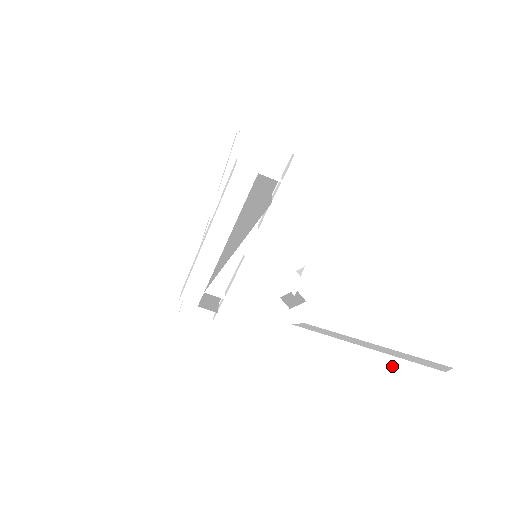
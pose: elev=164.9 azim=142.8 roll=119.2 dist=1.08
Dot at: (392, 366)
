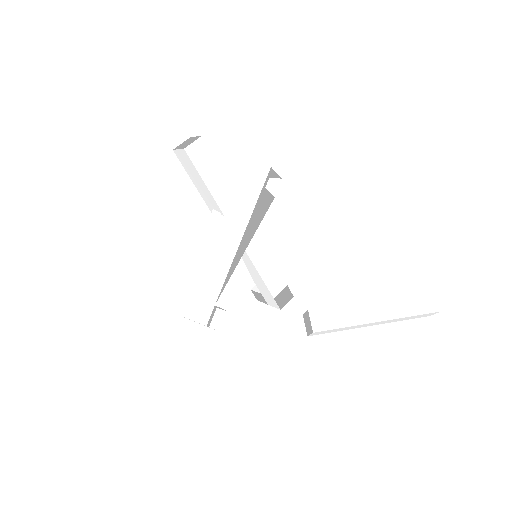
Dot at: (402, 303)
